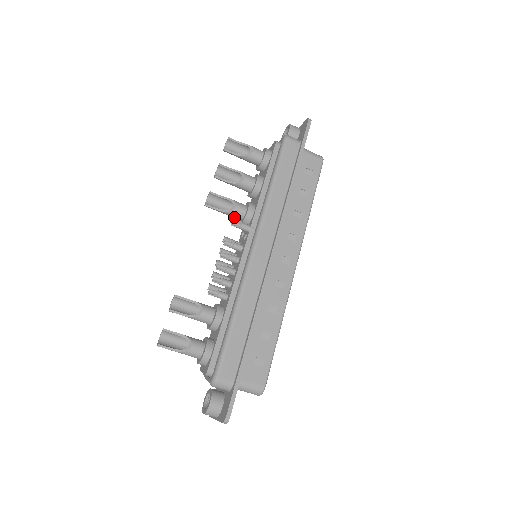
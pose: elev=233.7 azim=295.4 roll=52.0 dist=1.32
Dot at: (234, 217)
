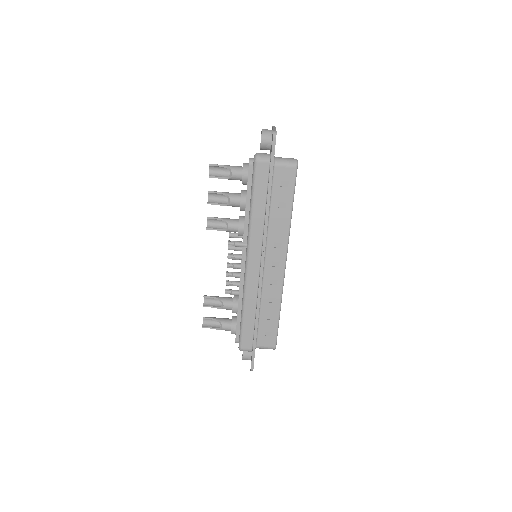
Dot at: (231, 231)
